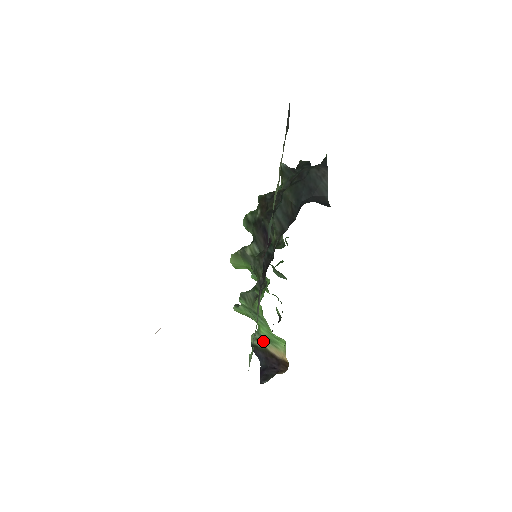
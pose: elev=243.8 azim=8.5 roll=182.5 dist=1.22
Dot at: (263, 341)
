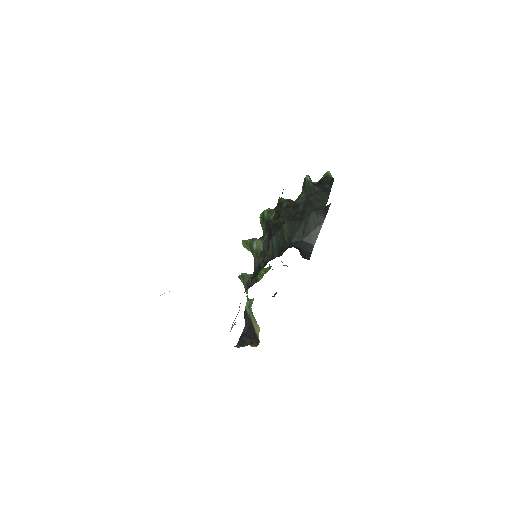
Dot at: (251, 313)
